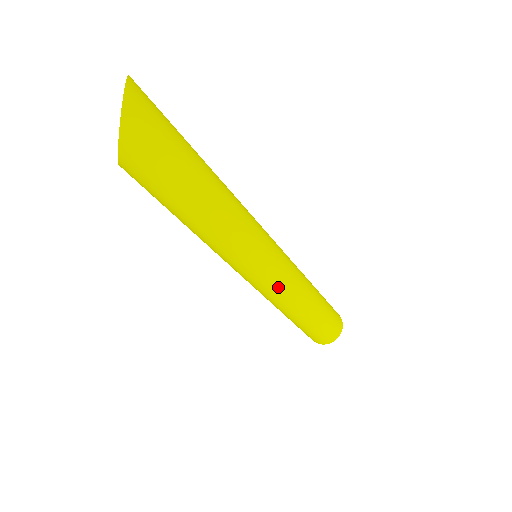
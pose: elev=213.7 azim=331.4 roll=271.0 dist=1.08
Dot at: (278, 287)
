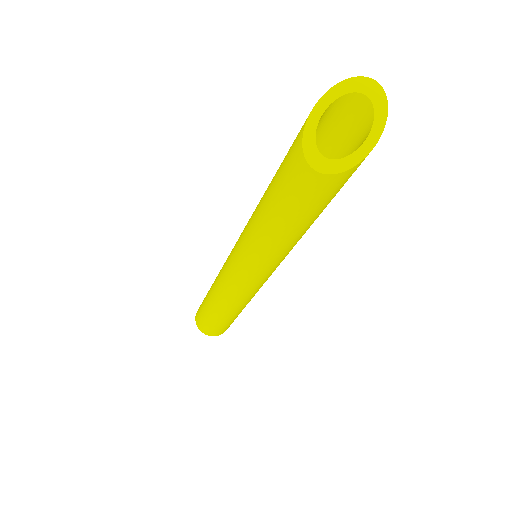
Dot at: occluded
